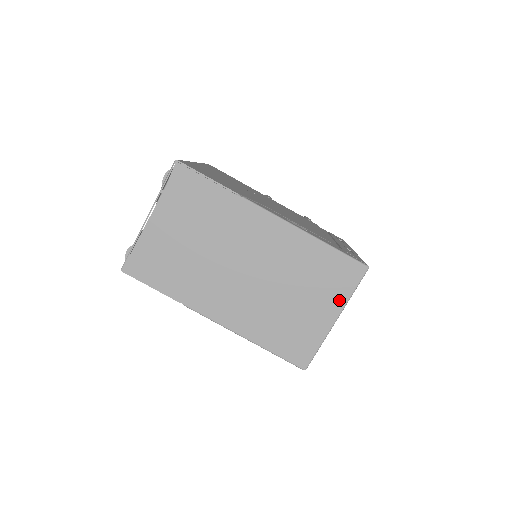
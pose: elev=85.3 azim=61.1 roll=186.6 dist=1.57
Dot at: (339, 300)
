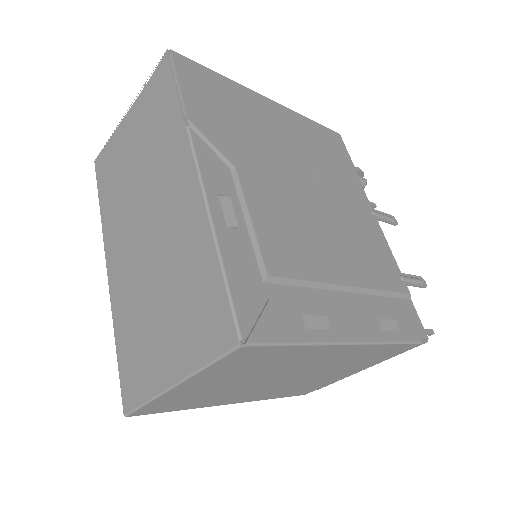
Dot at: (189, 359)
